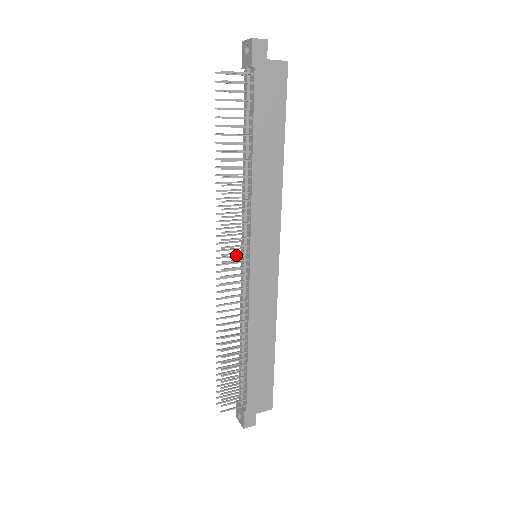
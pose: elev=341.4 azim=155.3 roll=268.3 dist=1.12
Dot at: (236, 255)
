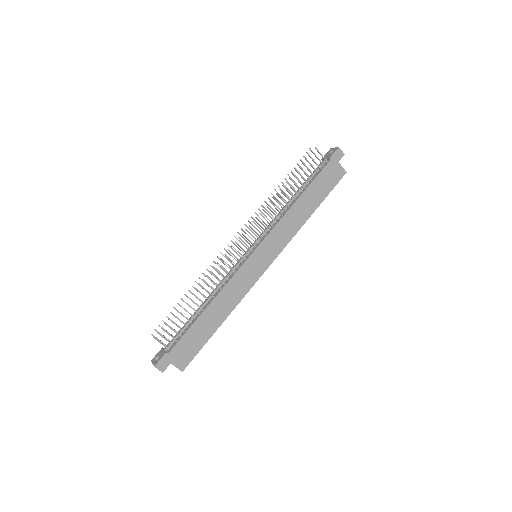
Dot at: (245, 246)
